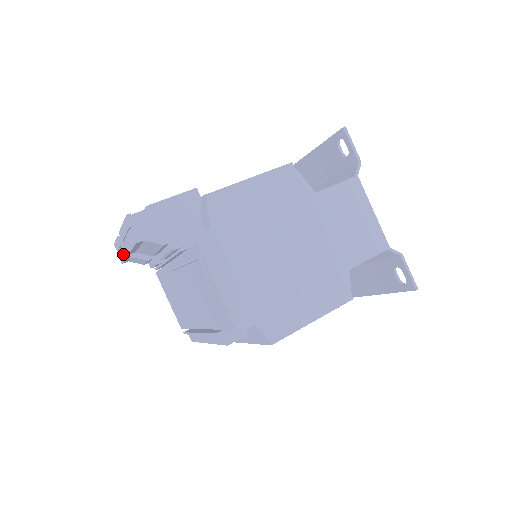
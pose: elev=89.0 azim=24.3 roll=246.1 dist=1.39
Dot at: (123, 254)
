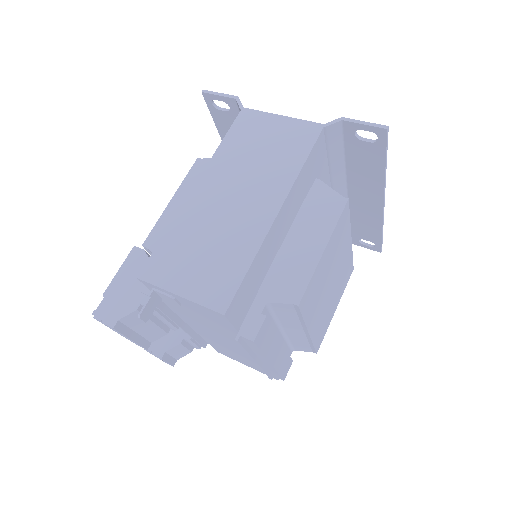
Dot at: (157, 356)
